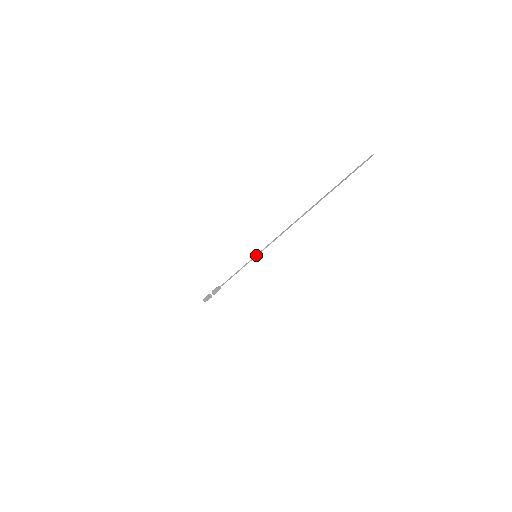
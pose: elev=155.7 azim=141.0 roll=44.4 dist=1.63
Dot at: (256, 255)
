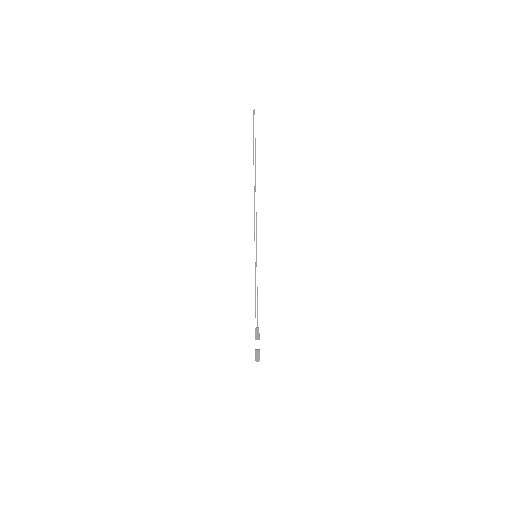
Dot at: occluded
